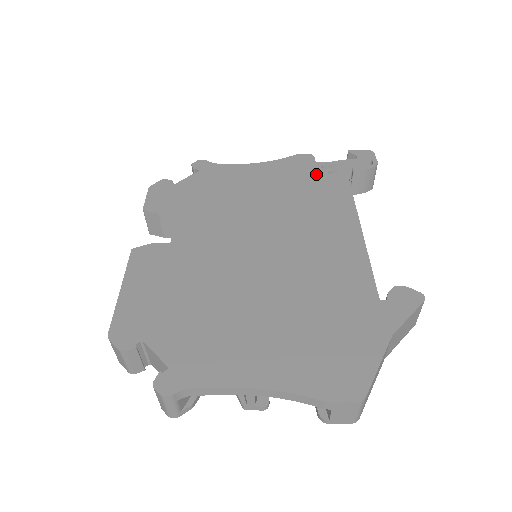
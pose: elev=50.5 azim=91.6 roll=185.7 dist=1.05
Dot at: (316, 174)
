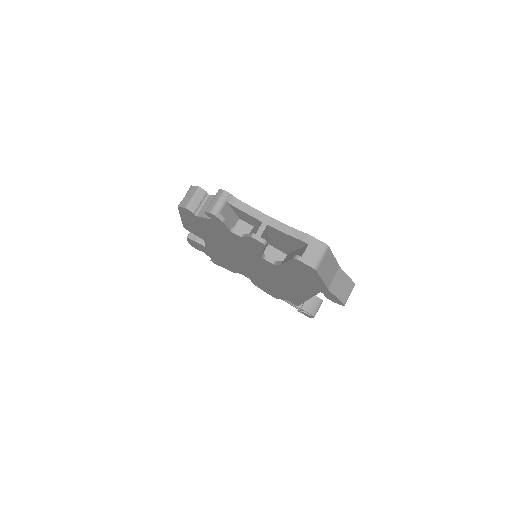
Dot at: occluded
